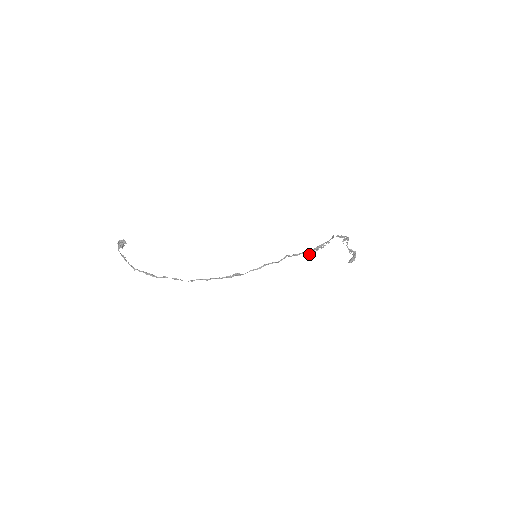
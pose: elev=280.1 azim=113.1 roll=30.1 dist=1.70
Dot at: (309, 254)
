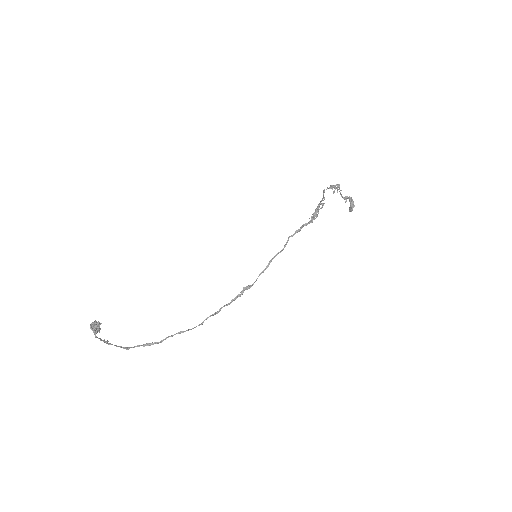
Dot at: (312, 222)
